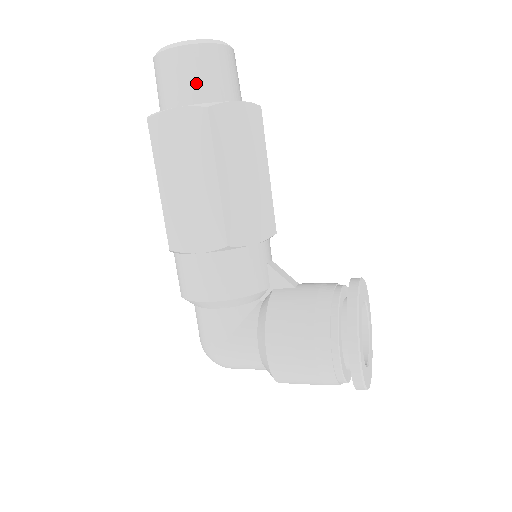
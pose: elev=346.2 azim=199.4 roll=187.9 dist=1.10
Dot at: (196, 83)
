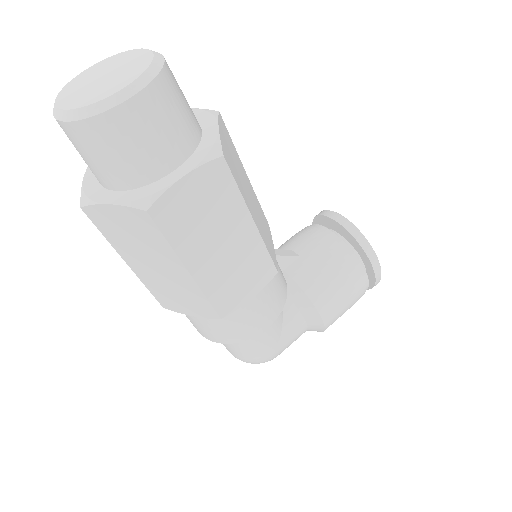
Dot at: (177, 130)
